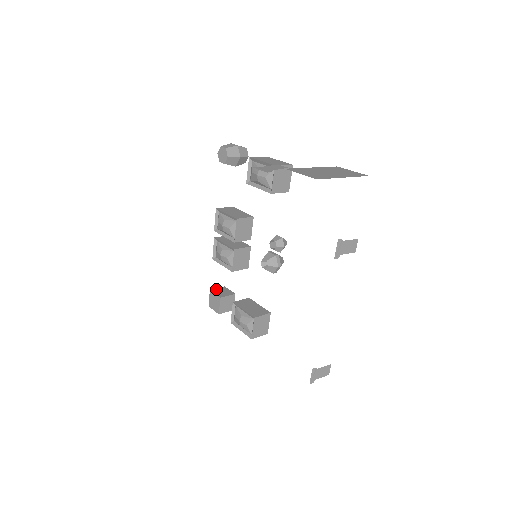
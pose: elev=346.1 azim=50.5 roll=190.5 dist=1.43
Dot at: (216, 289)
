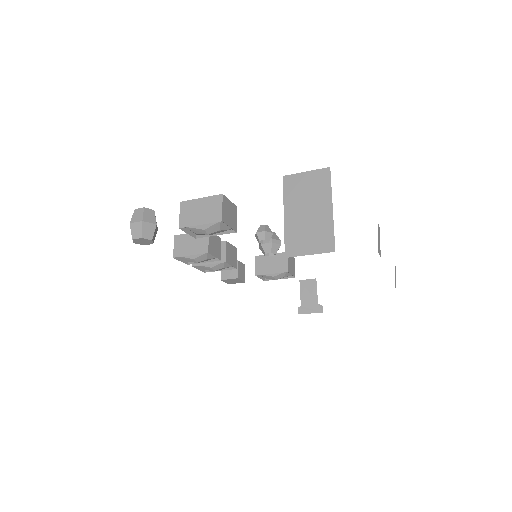
Dot at: (222, 274)
